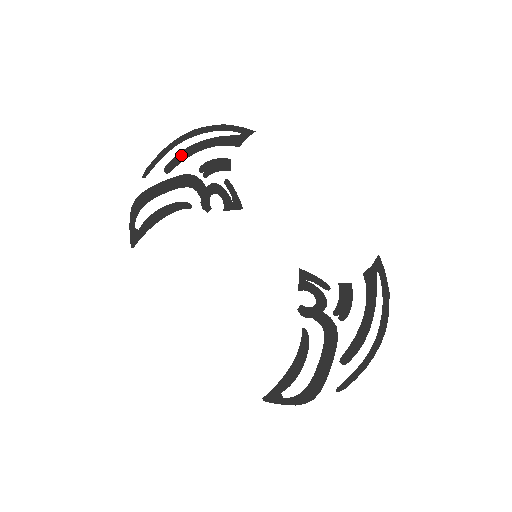
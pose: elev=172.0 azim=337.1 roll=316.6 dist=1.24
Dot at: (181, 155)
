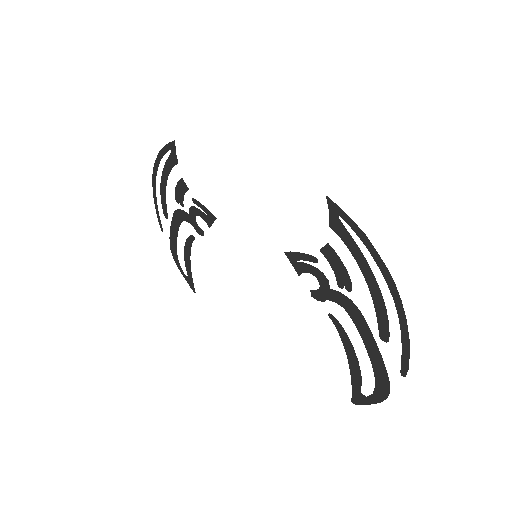
Dot at: (162, 197)
